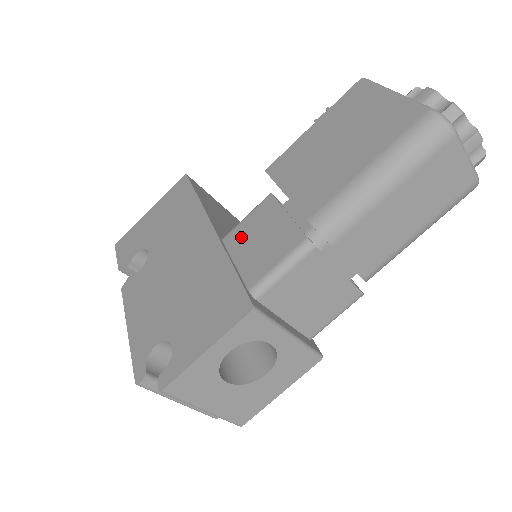
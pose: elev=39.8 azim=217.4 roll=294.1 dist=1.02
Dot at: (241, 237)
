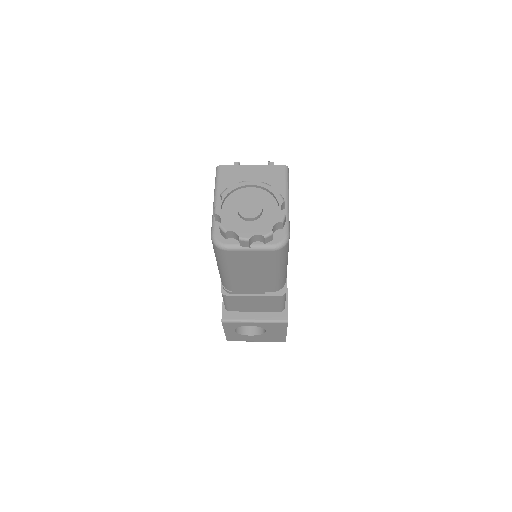
Dot at: occluded
